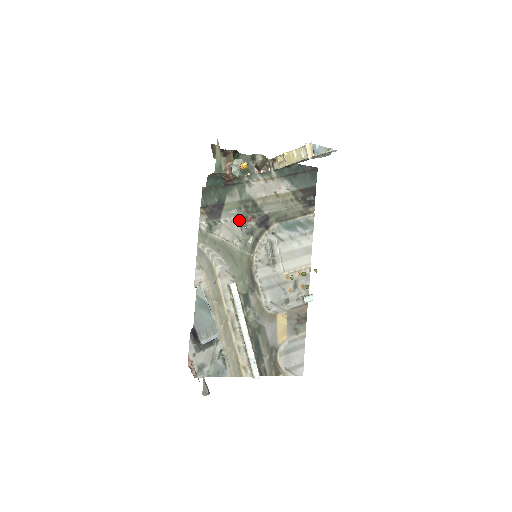
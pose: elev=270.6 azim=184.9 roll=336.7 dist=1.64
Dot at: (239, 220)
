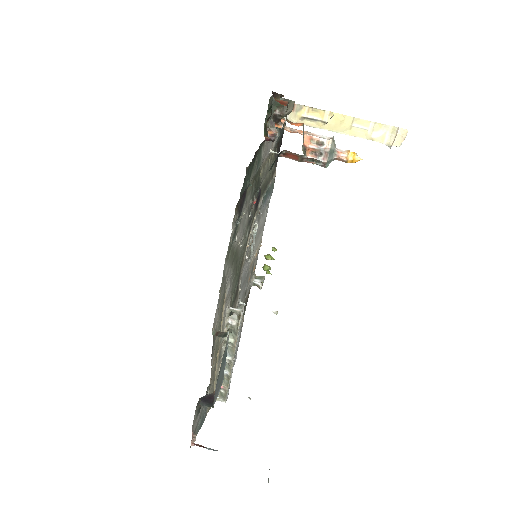
Dot at: (249, 207)
